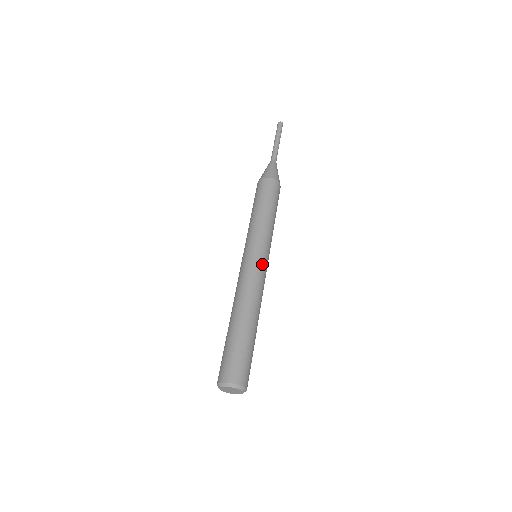
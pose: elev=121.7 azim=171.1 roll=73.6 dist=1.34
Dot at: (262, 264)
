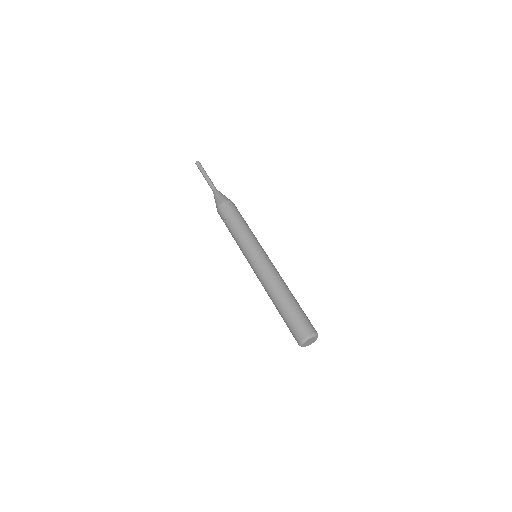
Dot at: occluded
